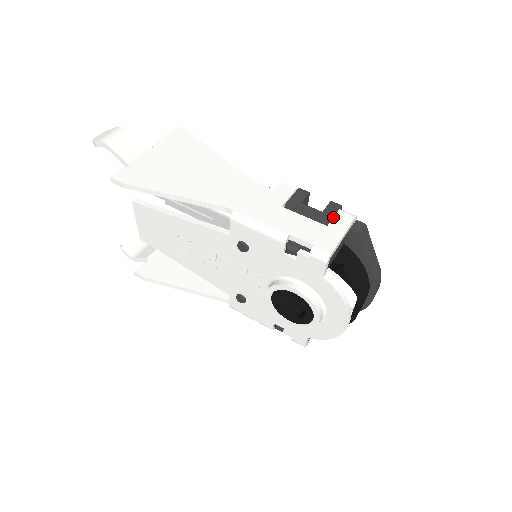
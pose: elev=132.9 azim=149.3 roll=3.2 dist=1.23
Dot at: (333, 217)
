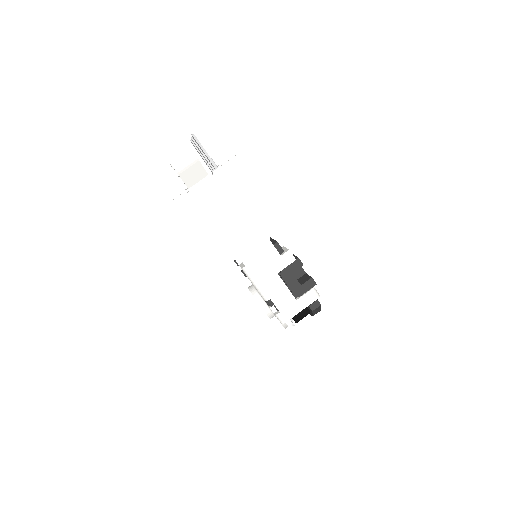
Dot at: (304, 294)
